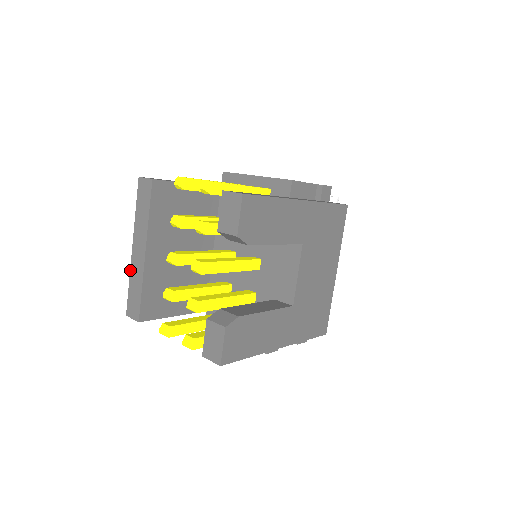
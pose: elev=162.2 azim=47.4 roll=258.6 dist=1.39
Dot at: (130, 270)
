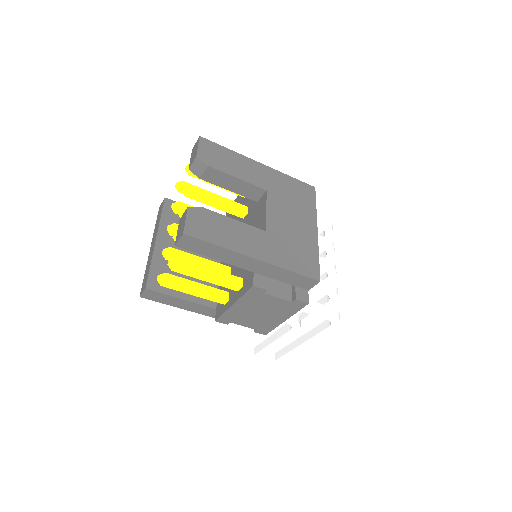
Dot at: (147, 263)
